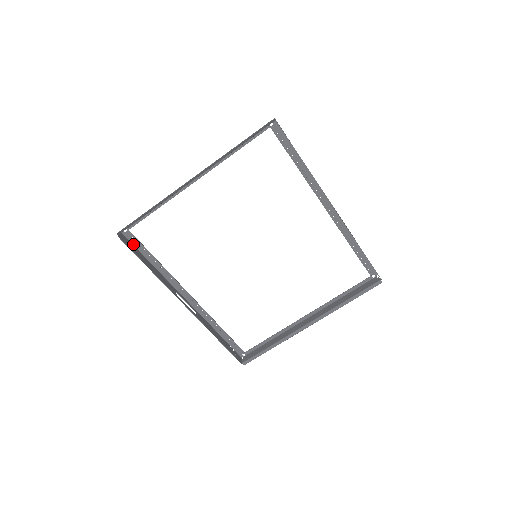
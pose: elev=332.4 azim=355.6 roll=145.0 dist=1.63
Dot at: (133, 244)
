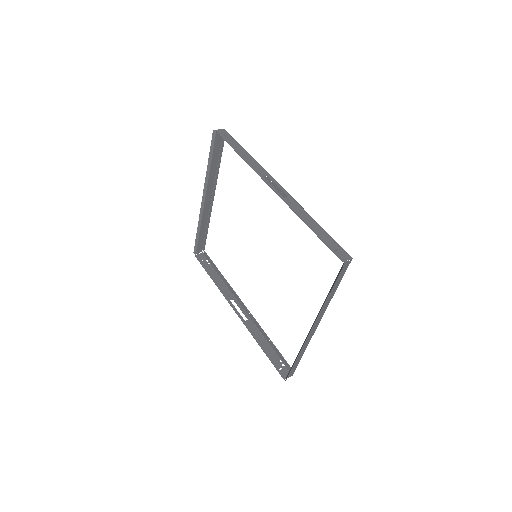
Dot at: (209, 262)
